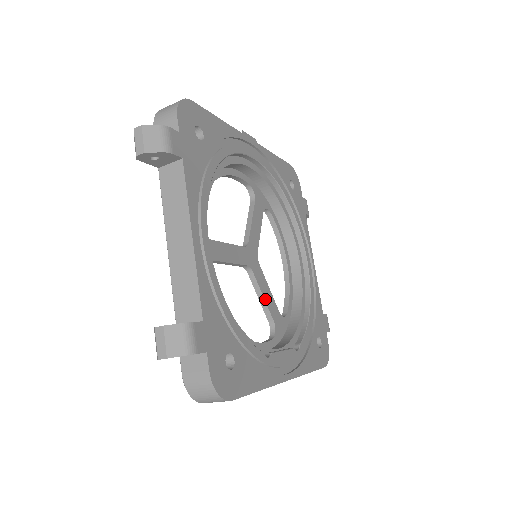
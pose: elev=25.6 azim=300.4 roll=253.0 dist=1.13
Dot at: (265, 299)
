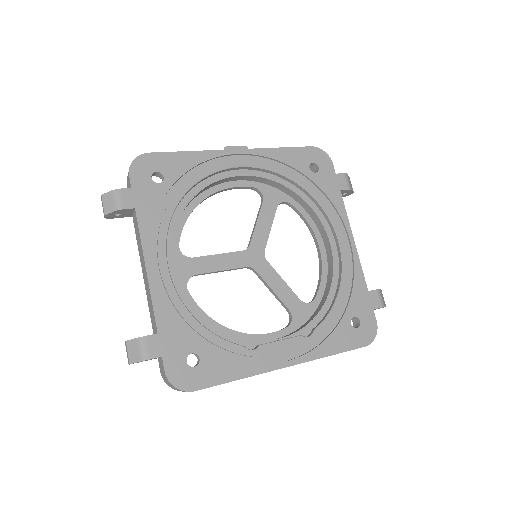
Dot at: (275, 292)
